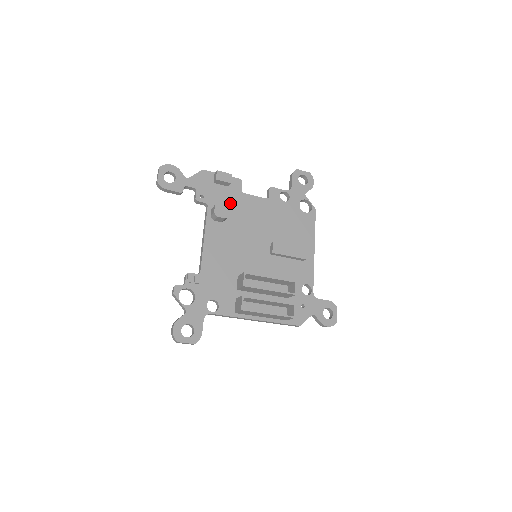
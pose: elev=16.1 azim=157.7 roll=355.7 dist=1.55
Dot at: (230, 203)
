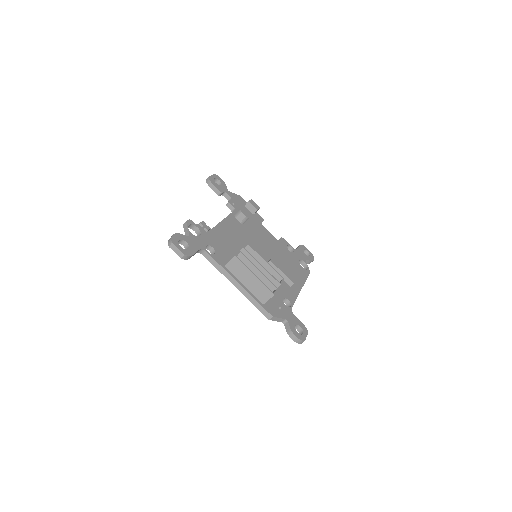
Dot at: (251, 221)
